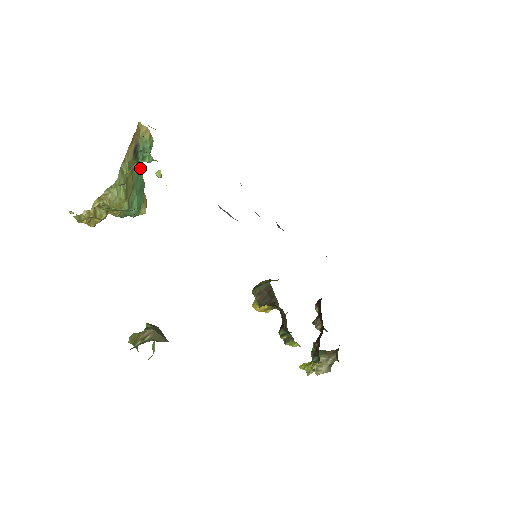
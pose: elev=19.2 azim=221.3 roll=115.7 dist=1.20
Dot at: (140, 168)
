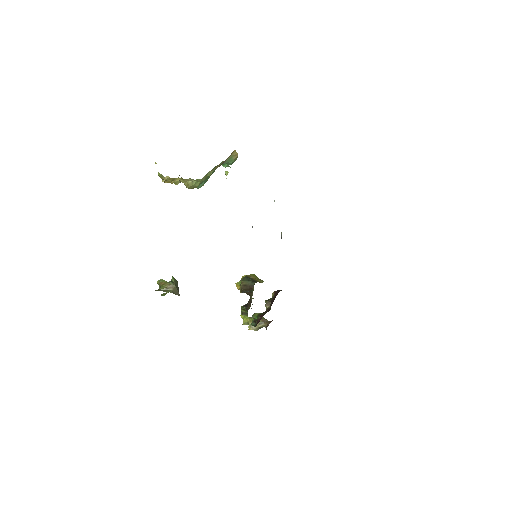
Dot at: occluded
